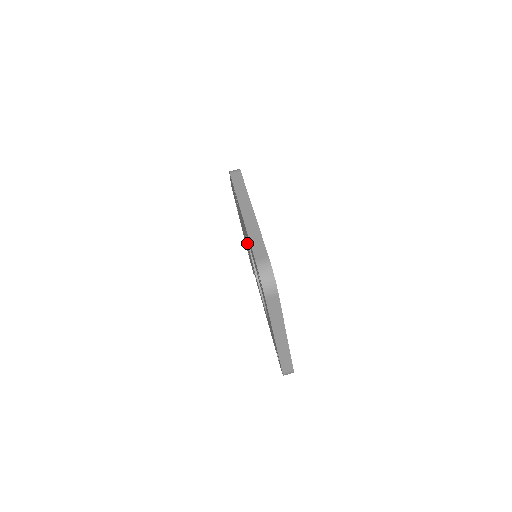
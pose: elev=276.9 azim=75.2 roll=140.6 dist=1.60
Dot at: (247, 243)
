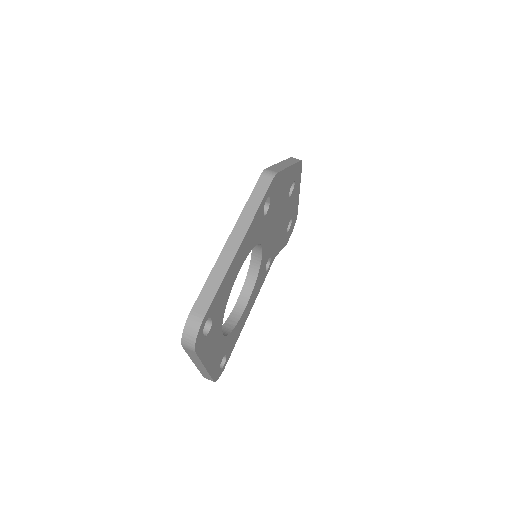
Dot at: occluded
